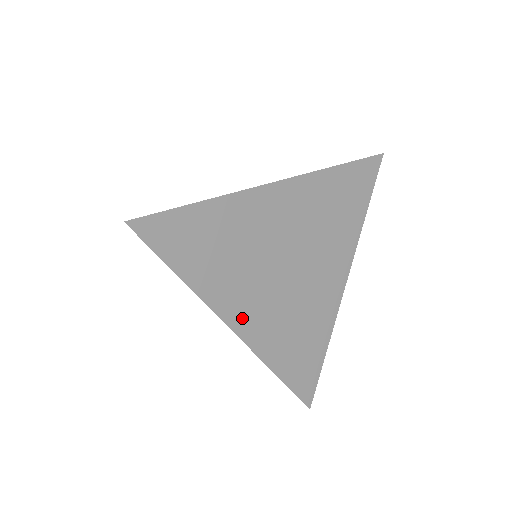
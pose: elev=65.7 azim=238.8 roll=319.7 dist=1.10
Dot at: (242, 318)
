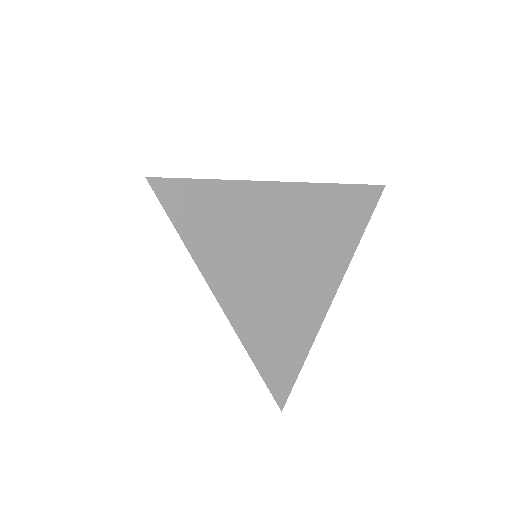
Dot at: (232, 297)
